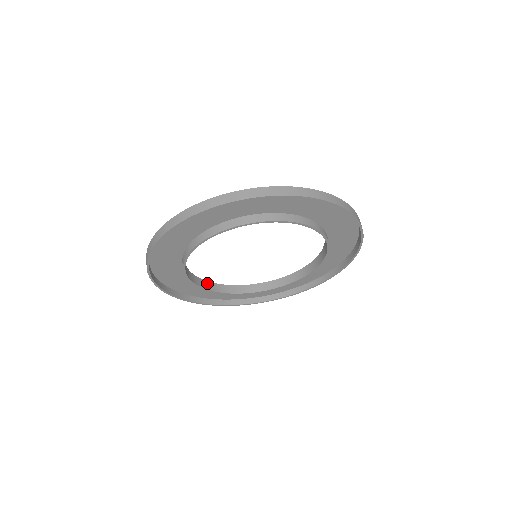
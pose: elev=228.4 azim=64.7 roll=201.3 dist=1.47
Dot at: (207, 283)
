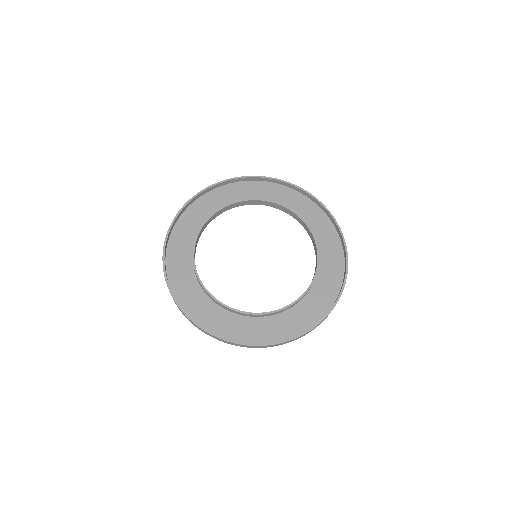
Dot at: (195, 250)
